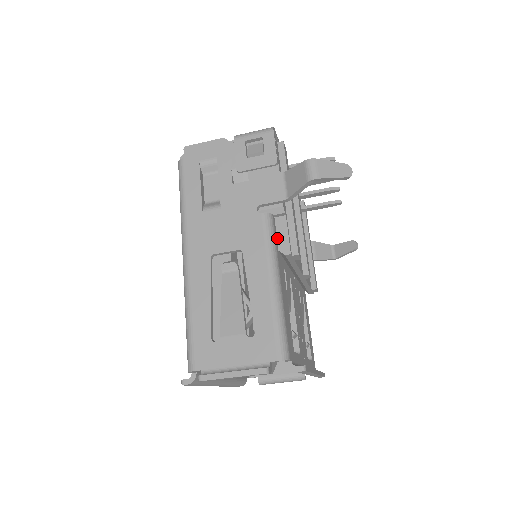
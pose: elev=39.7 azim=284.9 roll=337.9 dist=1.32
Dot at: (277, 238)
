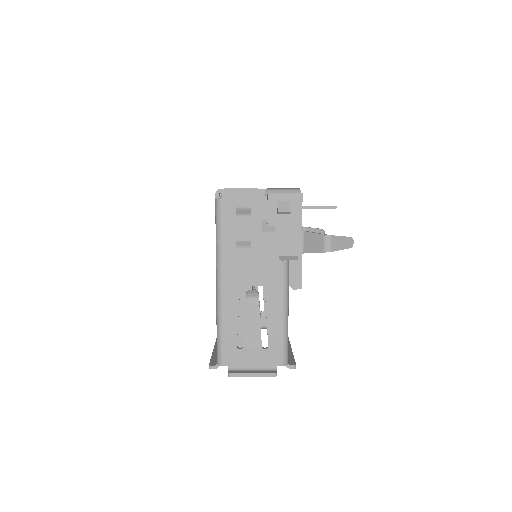
Dot at: (289, 276)
